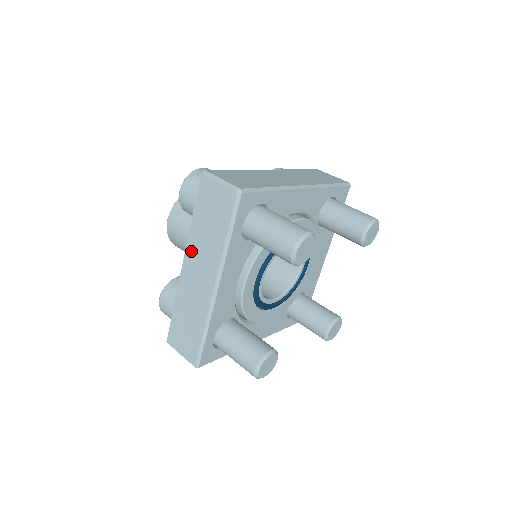
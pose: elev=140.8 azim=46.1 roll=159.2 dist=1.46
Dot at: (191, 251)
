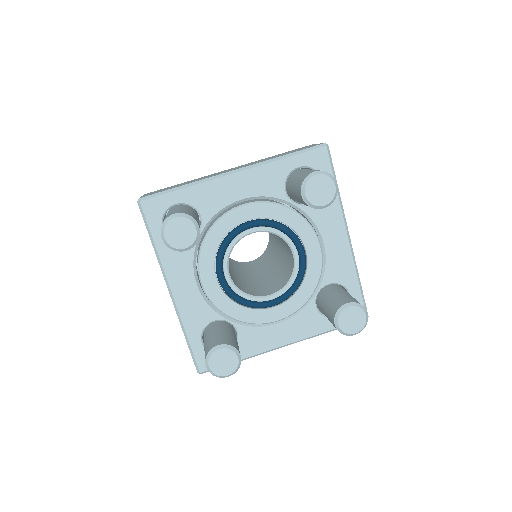
Dot at: occluded
